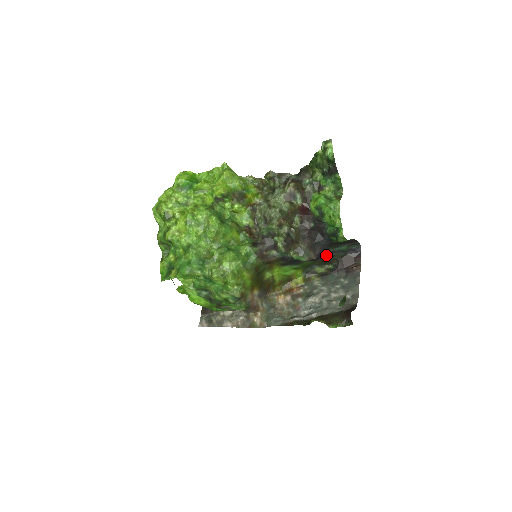
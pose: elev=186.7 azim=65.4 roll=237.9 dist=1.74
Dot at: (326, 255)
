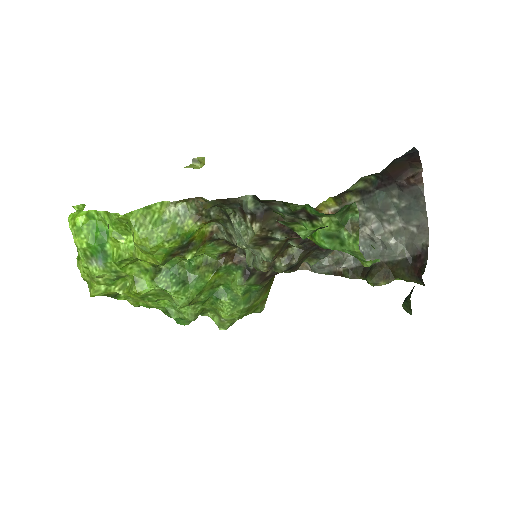
Dot at: occluded
